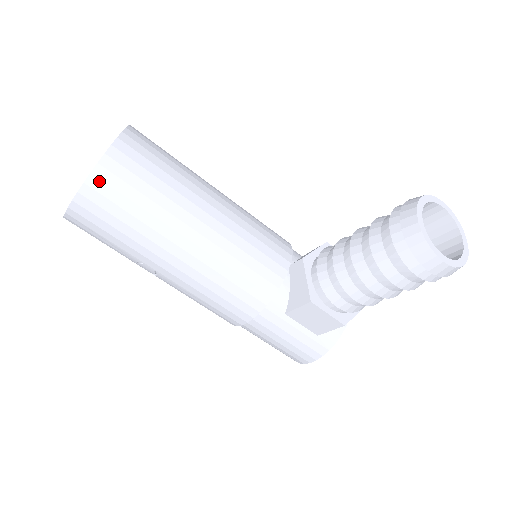
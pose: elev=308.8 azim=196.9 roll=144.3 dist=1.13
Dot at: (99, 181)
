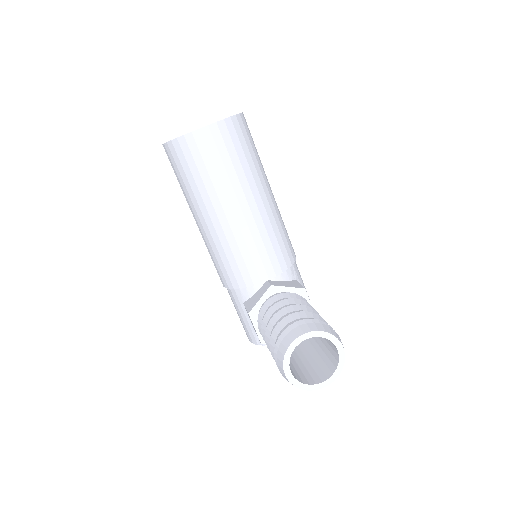
Dot at: (179, 146)
